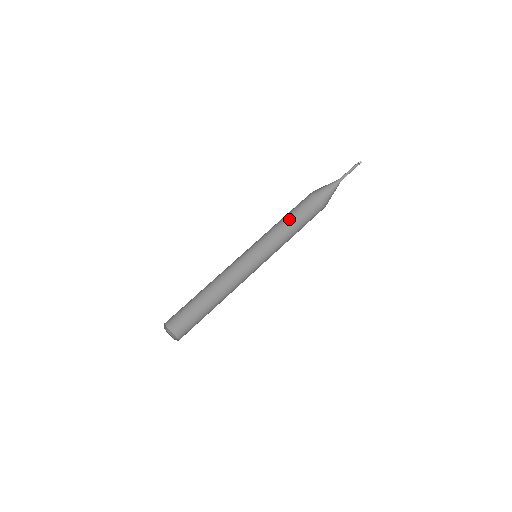
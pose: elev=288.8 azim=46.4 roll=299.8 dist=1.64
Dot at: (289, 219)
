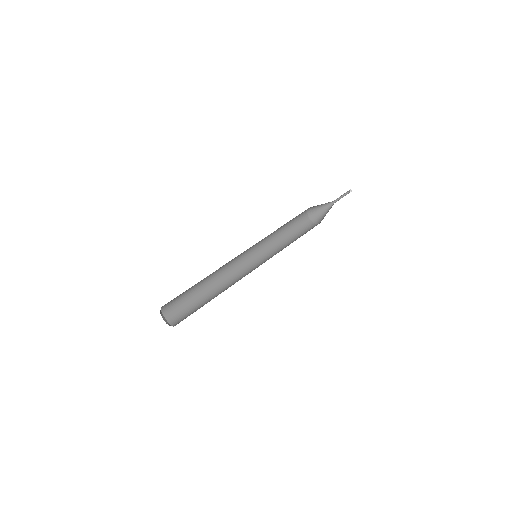
Dot at: (287, 231)
